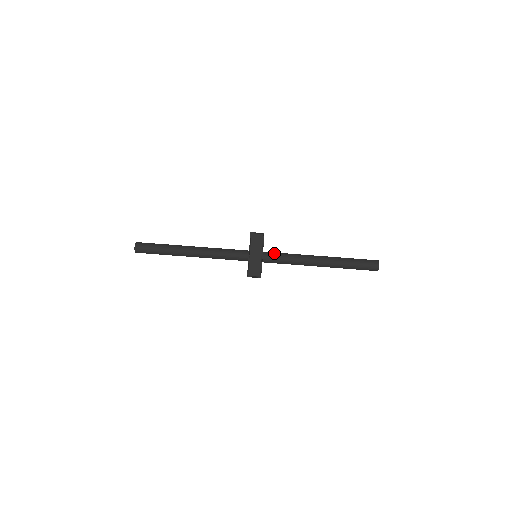
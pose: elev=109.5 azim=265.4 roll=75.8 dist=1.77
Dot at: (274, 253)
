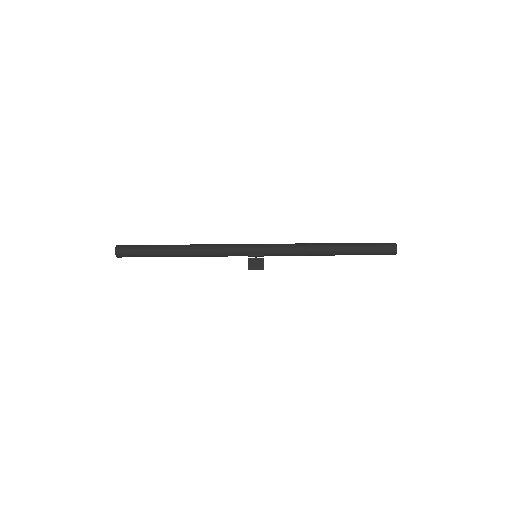
Dot at: (276, 254)
